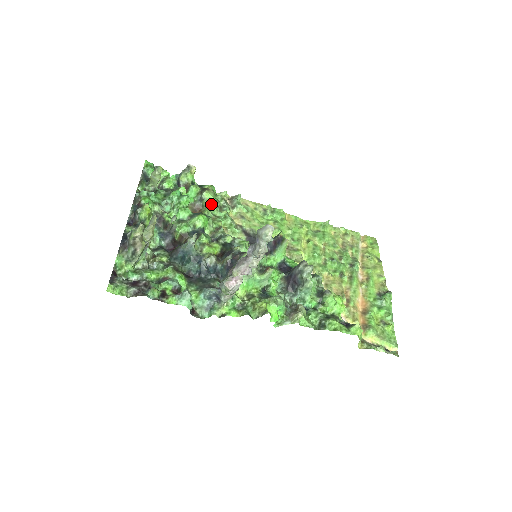
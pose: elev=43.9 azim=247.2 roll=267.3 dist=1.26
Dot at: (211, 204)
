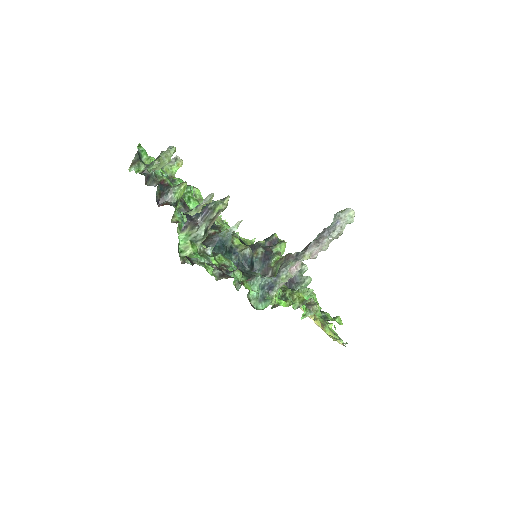
Dot at: occluded
